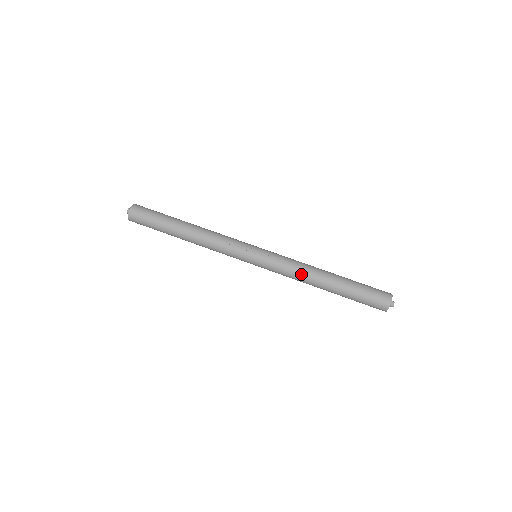
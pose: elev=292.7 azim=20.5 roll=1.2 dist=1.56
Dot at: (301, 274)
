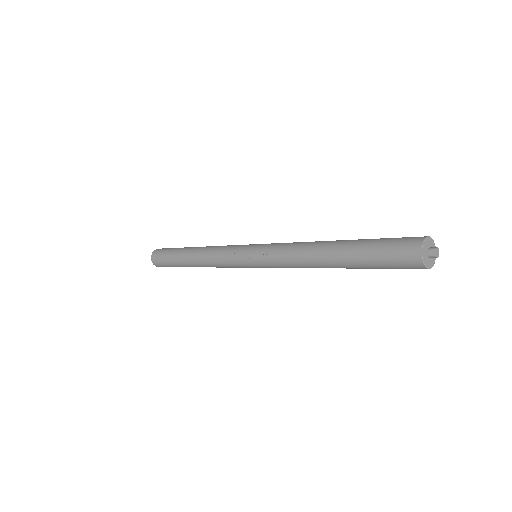
Dot at: (298, 263)
